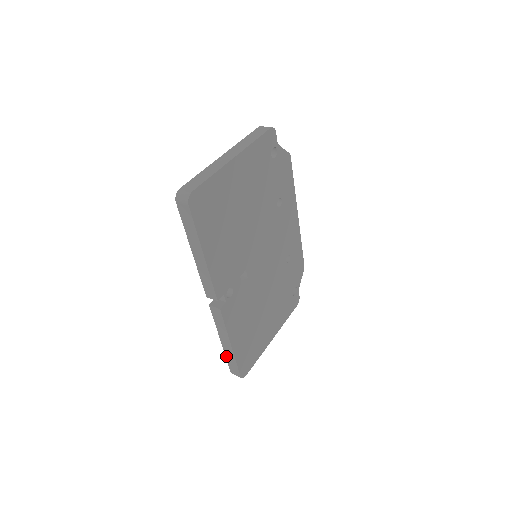
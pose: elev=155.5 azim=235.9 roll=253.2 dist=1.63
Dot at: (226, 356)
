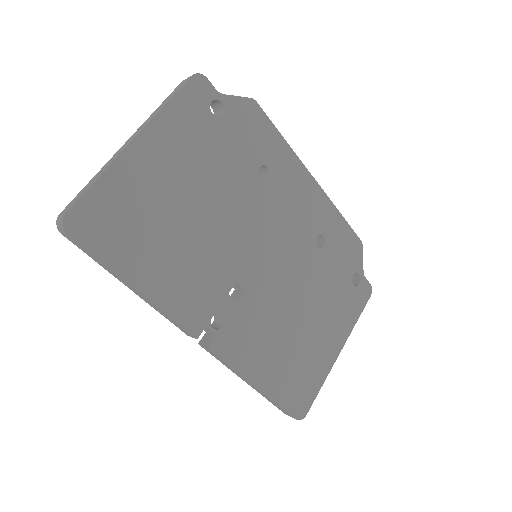
Dot at: occluded
